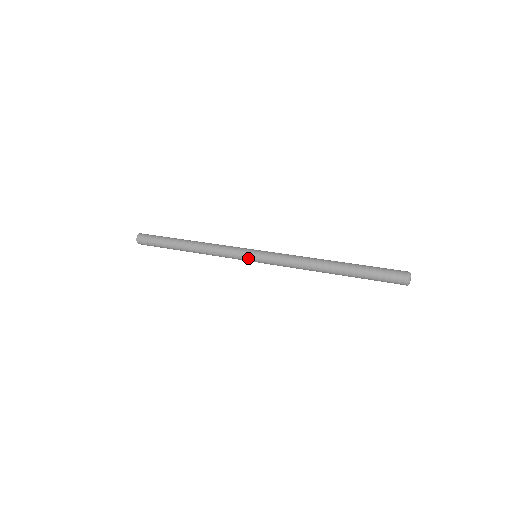
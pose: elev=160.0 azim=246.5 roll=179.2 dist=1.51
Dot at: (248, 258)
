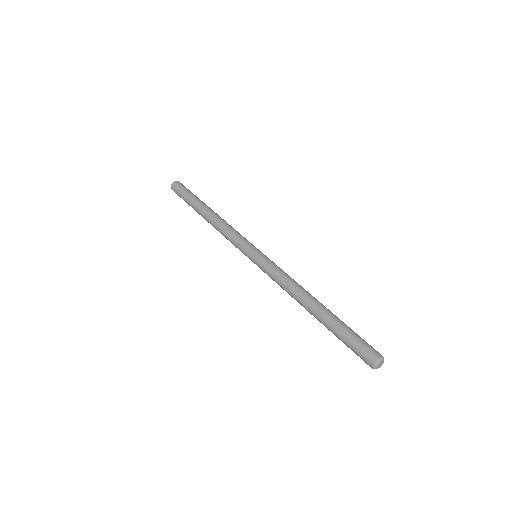
Dot at: (247, 253)
